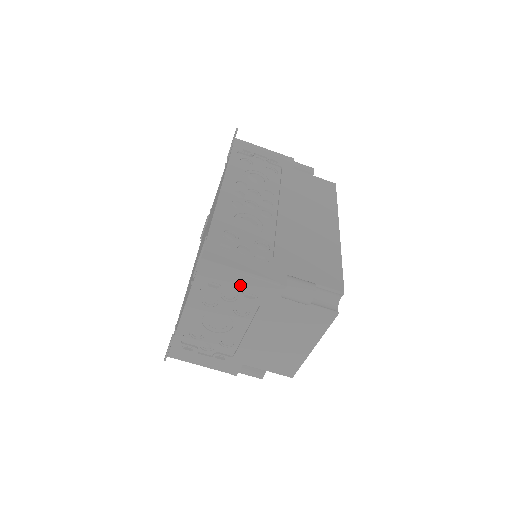
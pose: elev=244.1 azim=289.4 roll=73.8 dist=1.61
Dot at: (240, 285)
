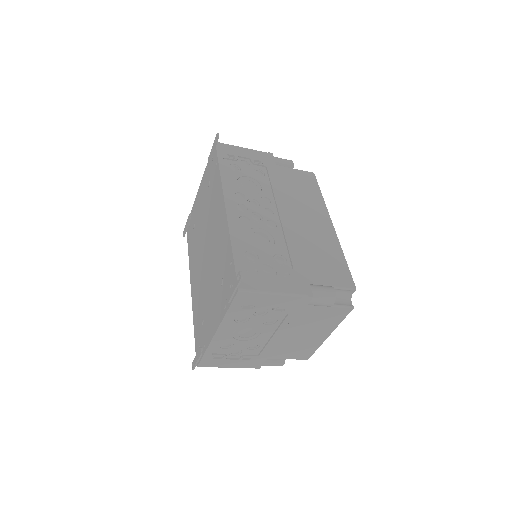
Dot at: (272, 303)
